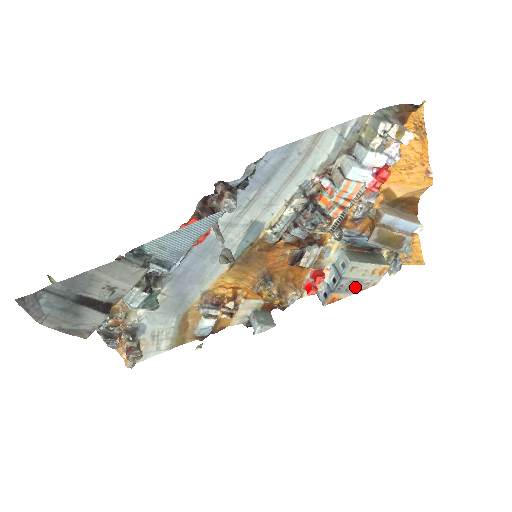
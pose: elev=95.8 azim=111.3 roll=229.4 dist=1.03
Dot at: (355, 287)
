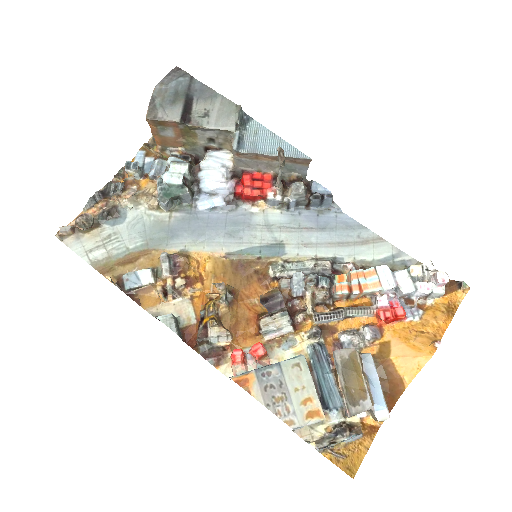
Dot at: (275, 397)
